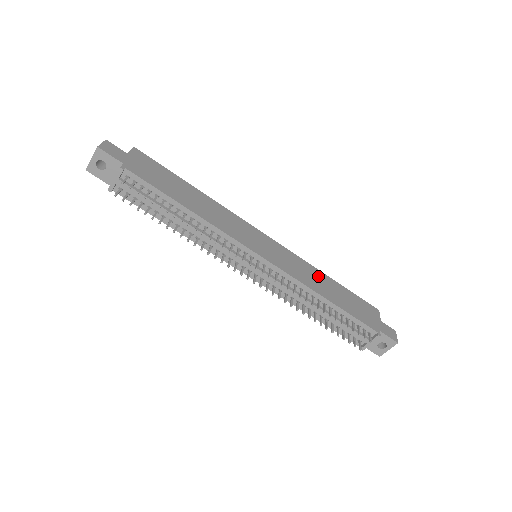
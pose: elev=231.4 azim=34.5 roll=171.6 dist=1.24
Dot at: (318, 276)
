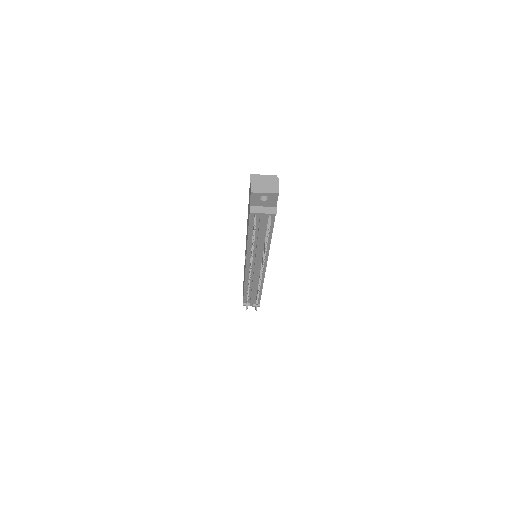
Dot at: occluded
